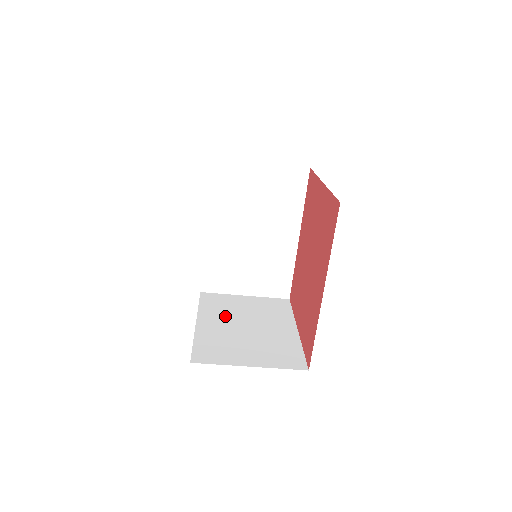
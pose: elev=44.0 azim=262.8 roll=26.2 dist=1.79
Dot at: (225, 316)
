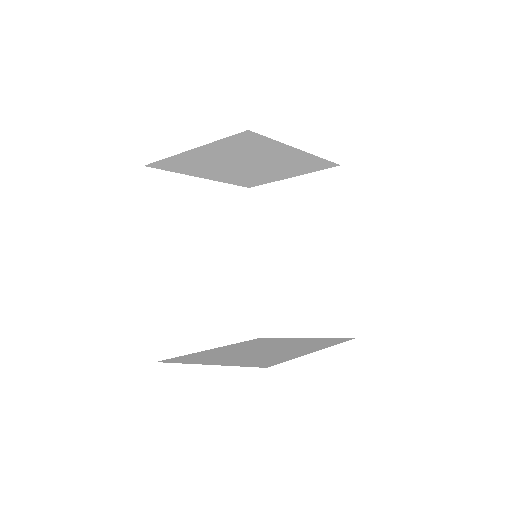
Dot at: (253, 345)
